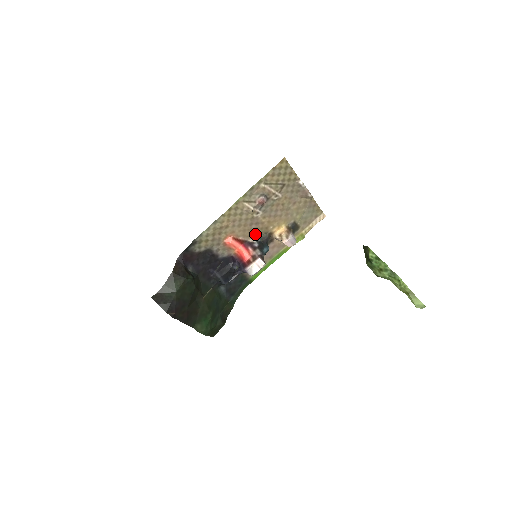
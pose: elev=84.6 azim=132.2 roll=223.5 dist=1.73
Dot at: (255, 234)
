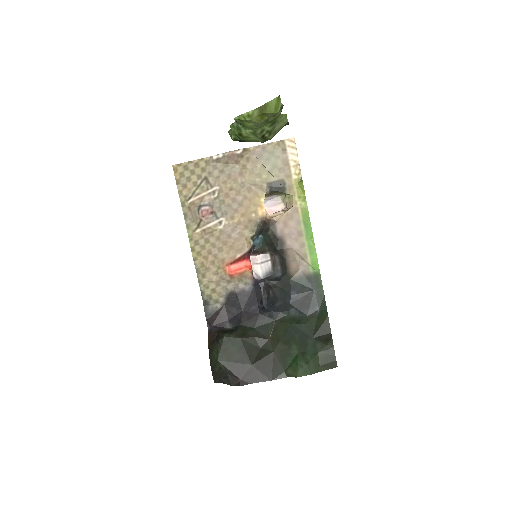
Dot at: (248, 238)
